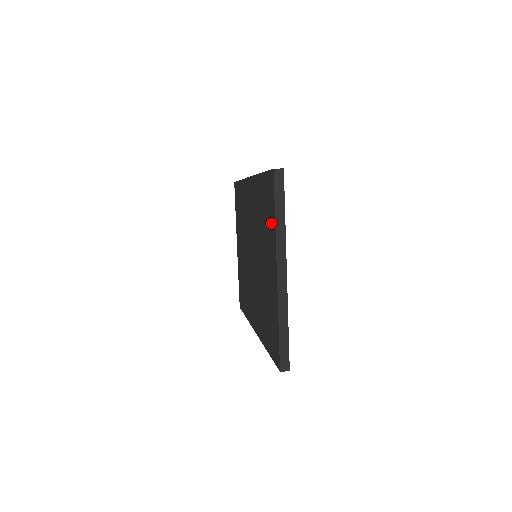
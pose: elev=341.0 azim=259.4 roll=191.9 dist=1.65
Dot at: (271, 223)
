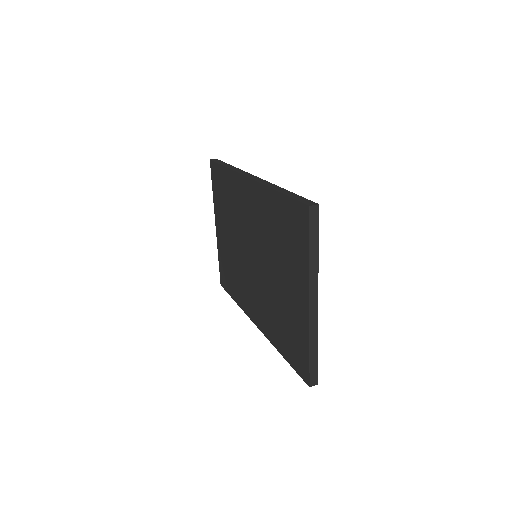
Dot at: (300, 254)
